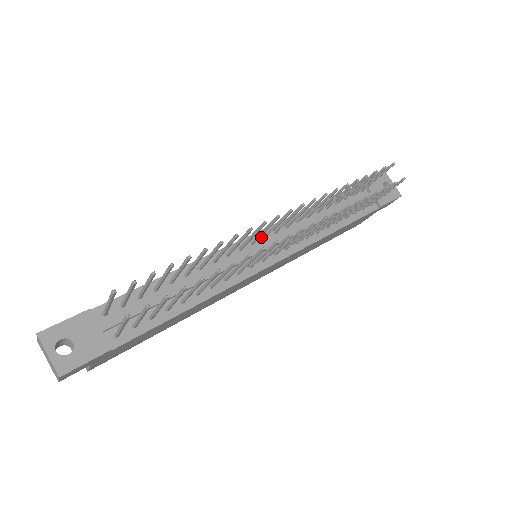
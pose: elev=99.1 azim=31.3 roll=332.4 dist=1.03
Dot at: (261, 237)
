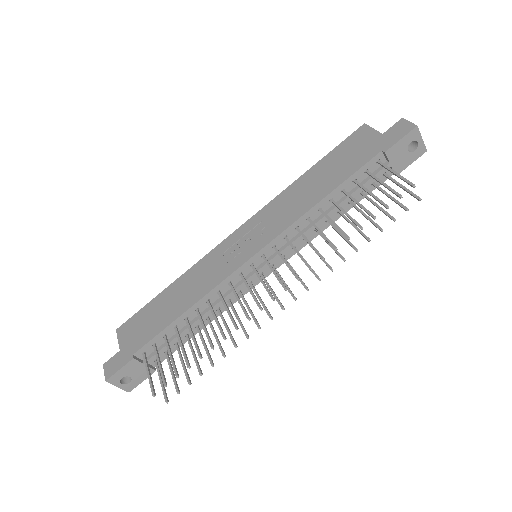
Dot at: (260, 256)
